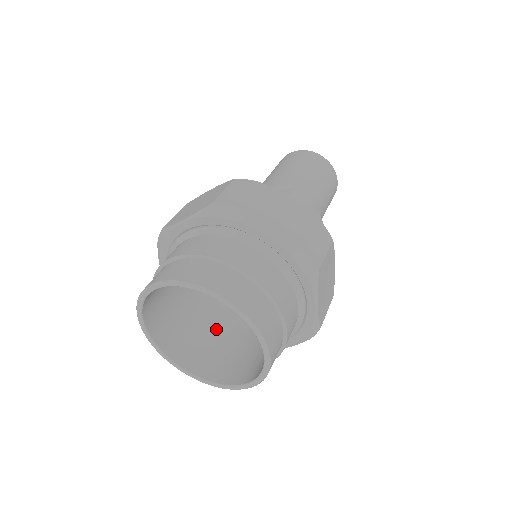
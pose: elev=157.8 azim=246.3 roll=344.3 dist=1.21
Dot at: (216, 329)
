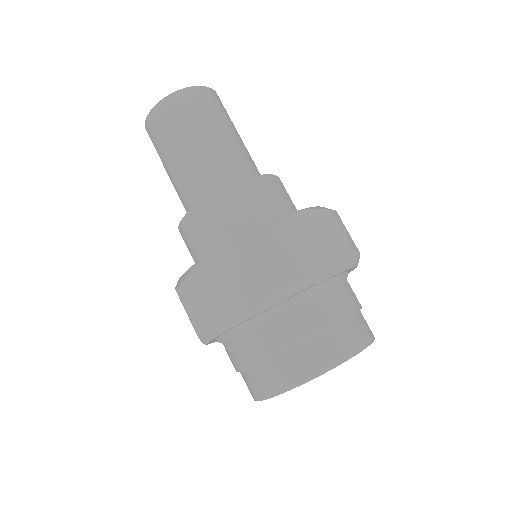
Dot at: occluded
